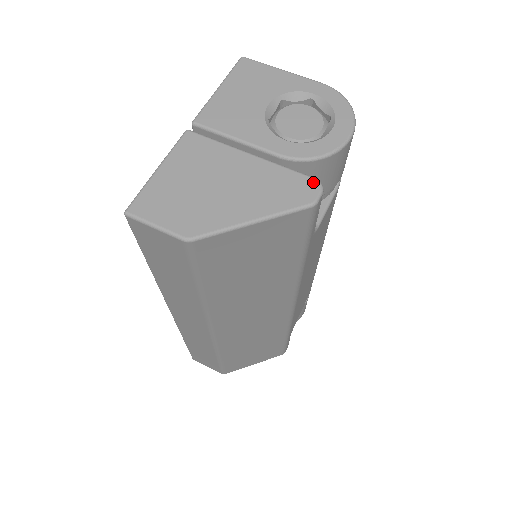
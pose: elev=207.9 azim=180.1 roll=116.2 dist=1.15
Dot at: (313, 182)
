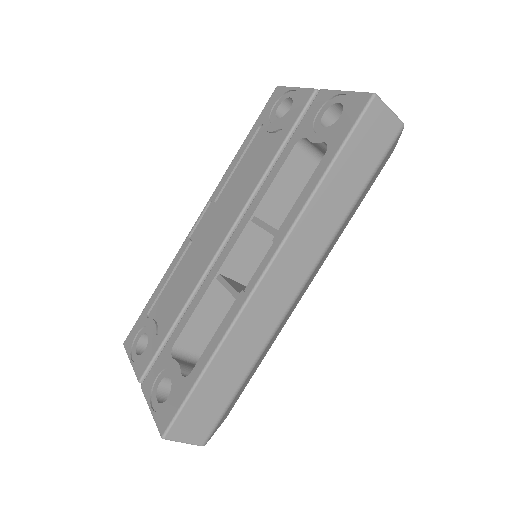
Dot at: occluded
